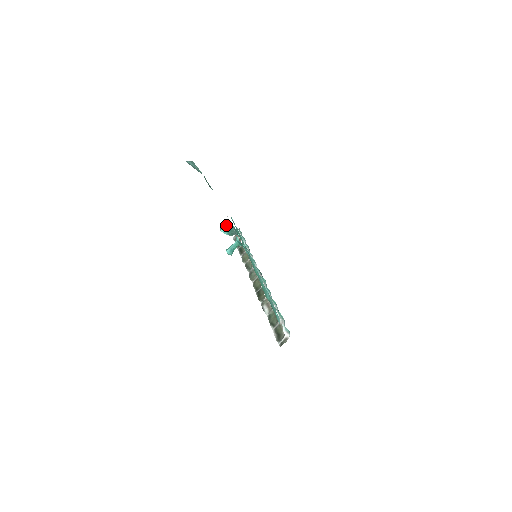
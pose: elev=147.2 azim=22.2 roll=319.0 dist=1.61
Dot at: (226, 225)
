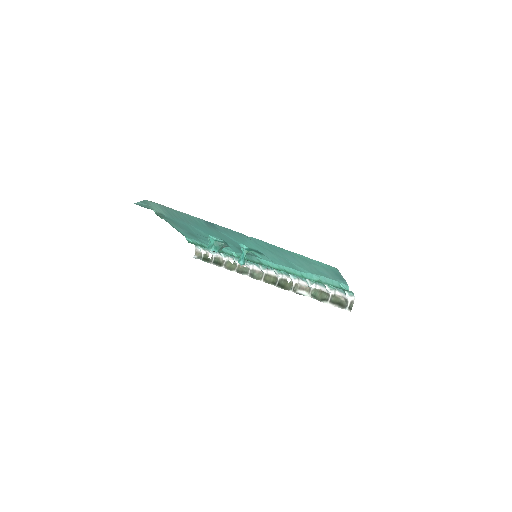
Dot at: (211, 243)
